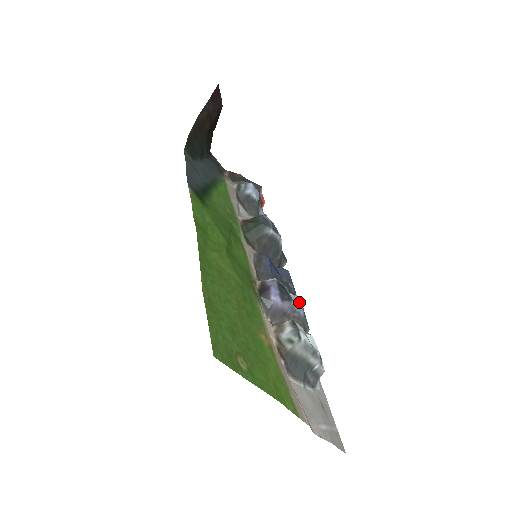
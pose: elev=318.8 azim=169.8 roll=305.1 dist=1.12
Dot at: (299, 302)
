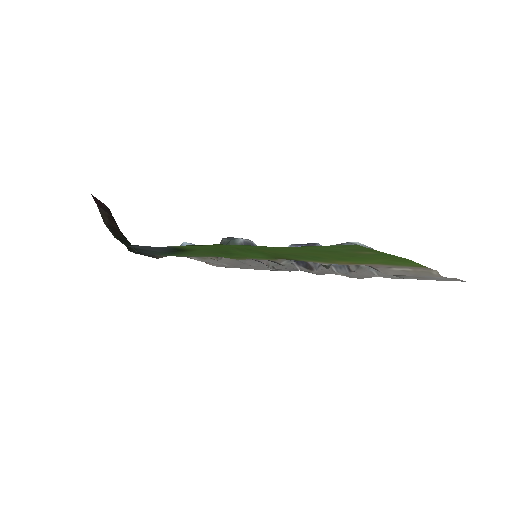
Dot at: occluded
